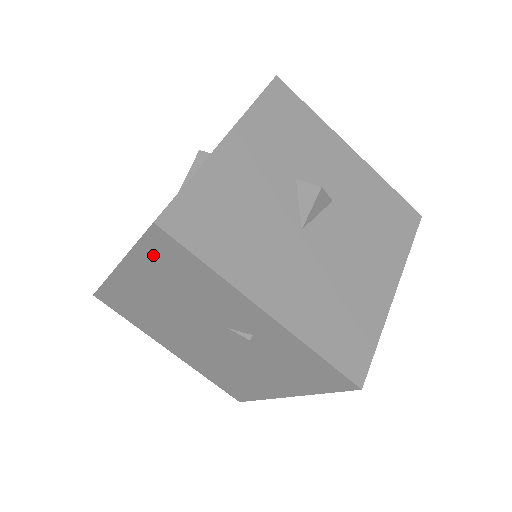
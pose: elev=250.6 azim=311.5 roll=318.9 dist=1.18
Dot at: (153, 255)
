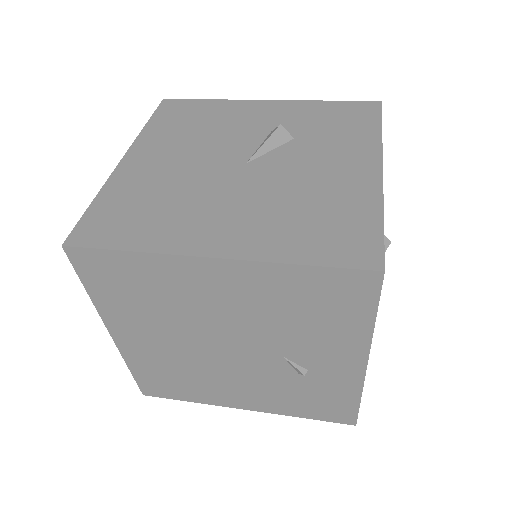
Dot at: (313, 283)
